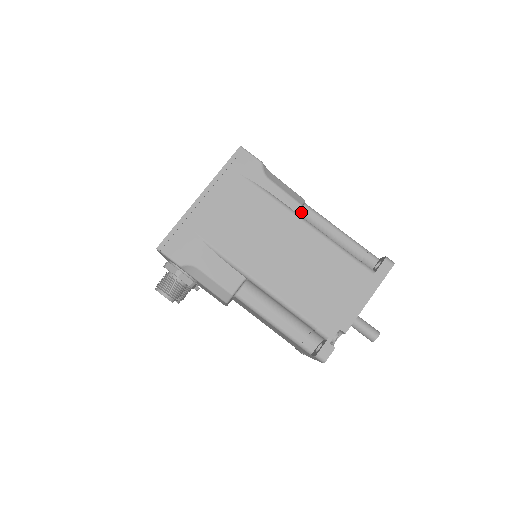
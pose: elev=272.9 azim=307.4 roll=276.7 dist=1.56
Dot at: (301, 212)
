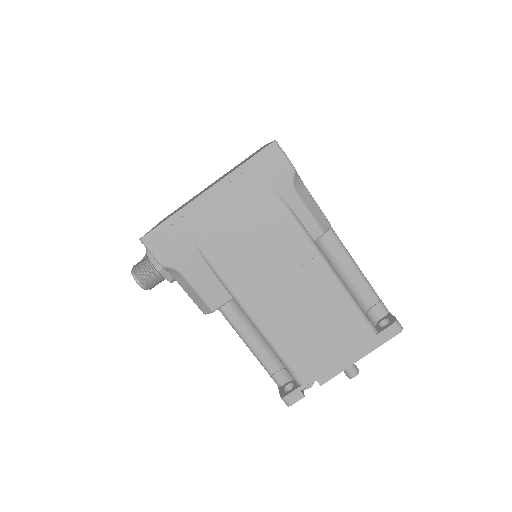
Dot at: (322, 236)
